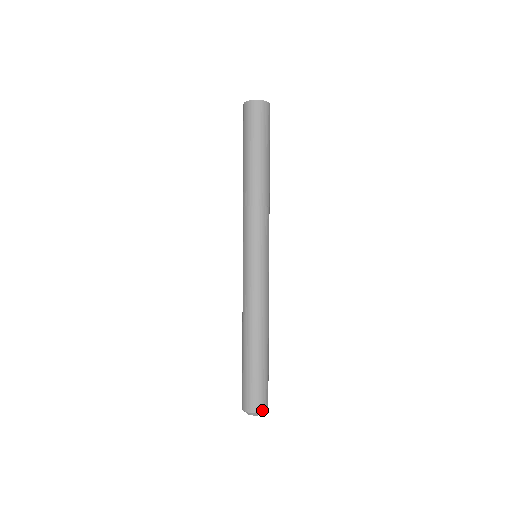
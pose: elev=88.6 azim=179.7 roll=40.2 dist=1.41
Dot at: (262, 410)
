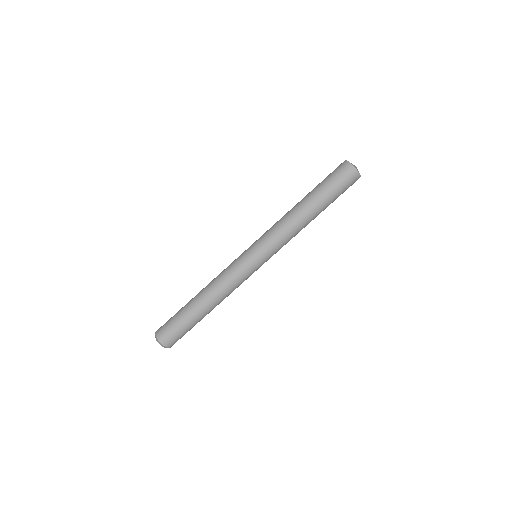
Dot at: occluded
